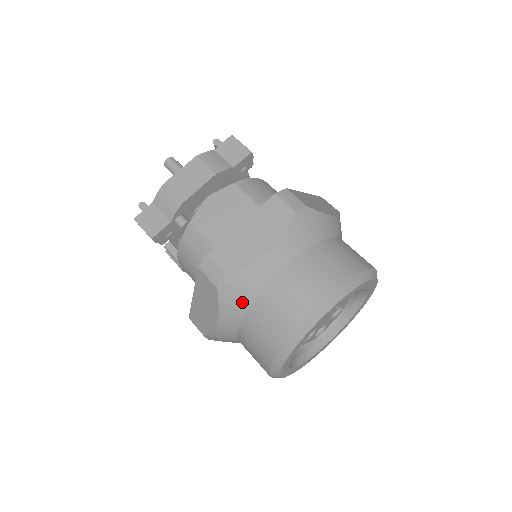
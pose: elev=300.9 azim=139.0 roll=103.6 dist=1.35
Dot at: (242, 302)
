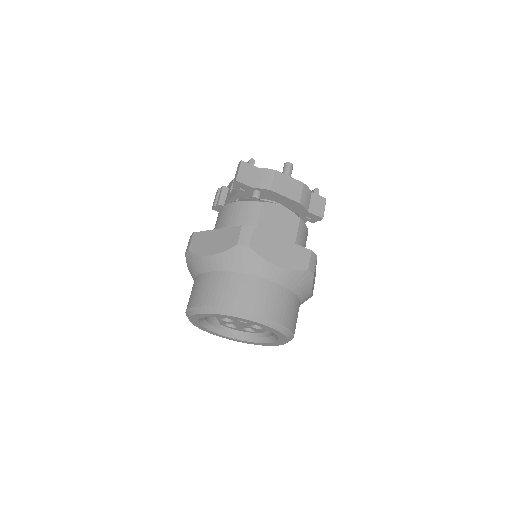
Dot at: (234, 265)
